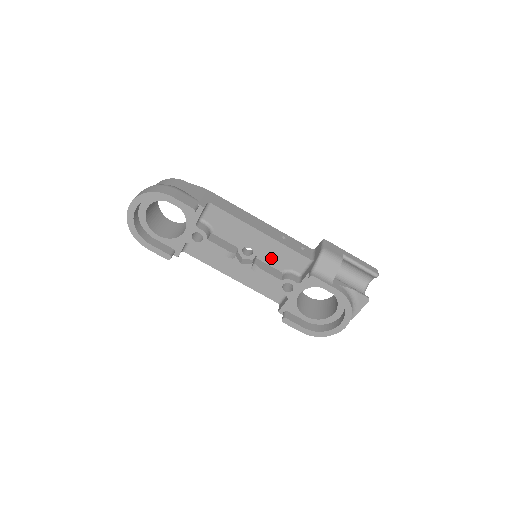
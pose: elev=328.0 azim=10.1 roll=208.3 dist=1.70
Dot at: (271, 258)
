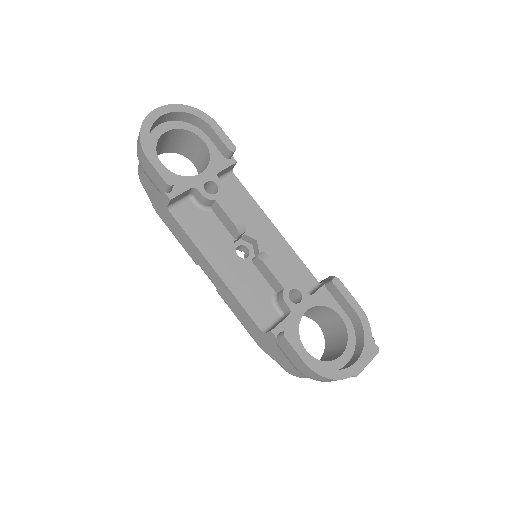
Dot at: (275, 263)
